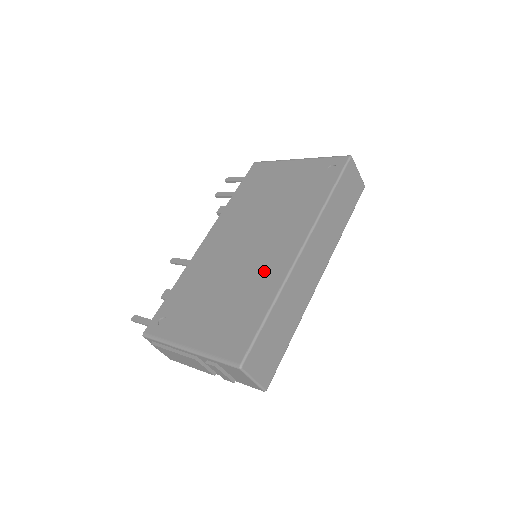
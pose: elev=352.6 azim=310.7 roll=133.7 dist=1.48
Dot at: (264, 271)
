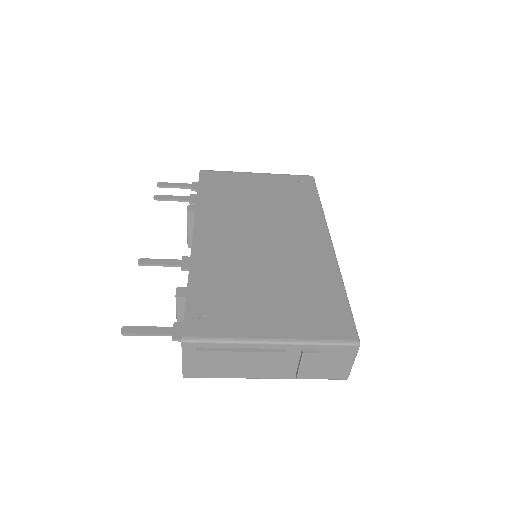
Dot at: (308, 260)
